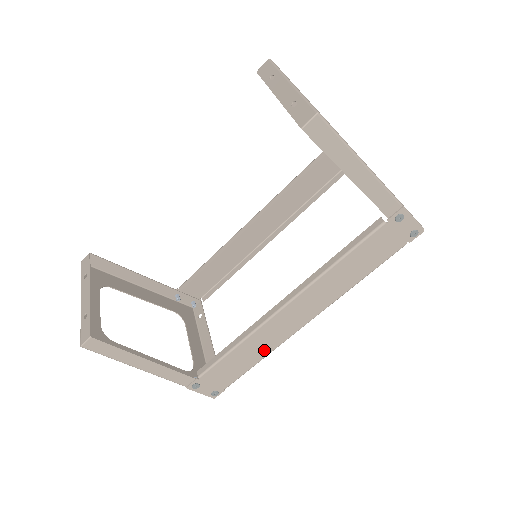
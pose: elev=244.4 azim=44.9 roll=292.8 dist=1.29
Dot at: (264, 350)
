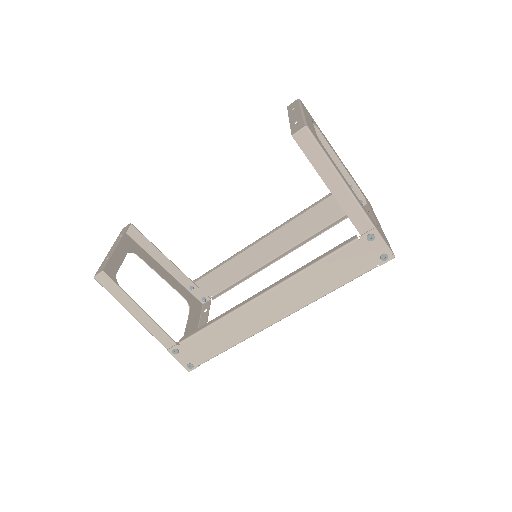
Dot at: (239, 335)
